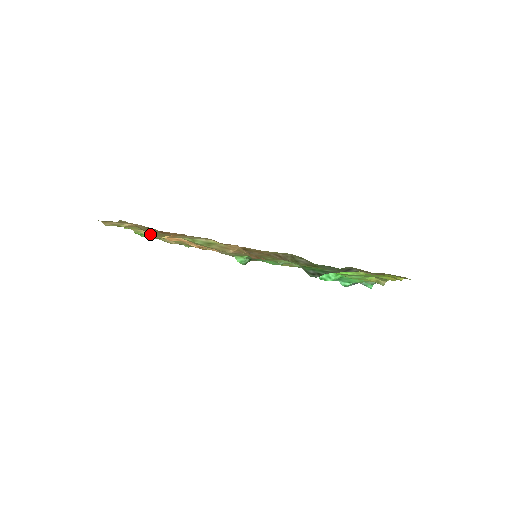
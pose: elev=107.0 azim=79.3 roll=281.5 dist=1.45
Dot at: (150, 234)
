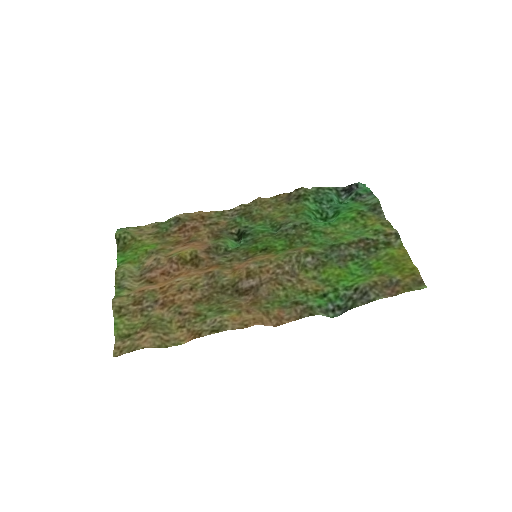
Dot at: (142, 285)
